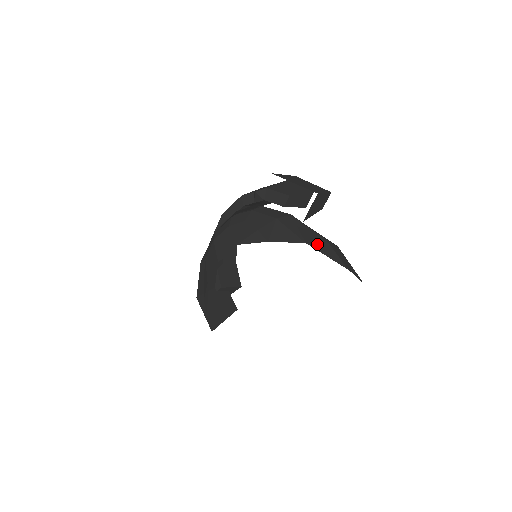
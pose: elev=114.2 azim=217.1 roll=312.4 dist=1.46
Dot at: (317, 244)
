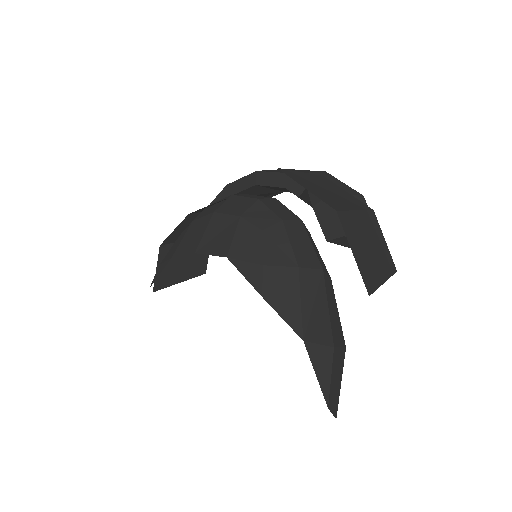
Dot at: (317, 348)
